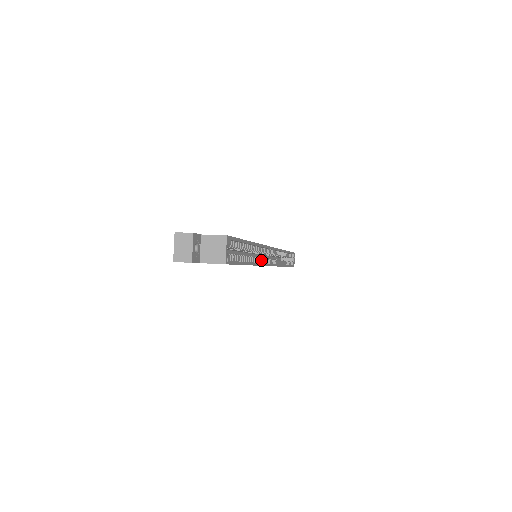
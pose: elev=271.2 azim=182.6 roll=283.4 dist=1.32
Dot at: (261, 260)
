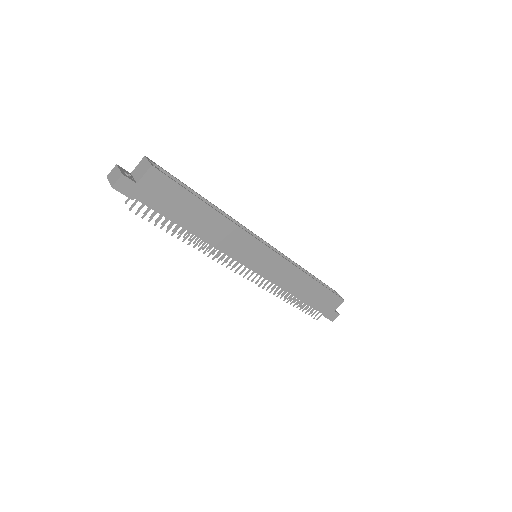
Dot at: (243, 232)
